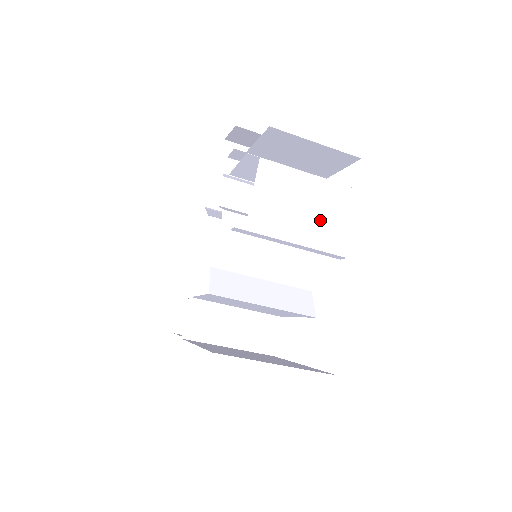
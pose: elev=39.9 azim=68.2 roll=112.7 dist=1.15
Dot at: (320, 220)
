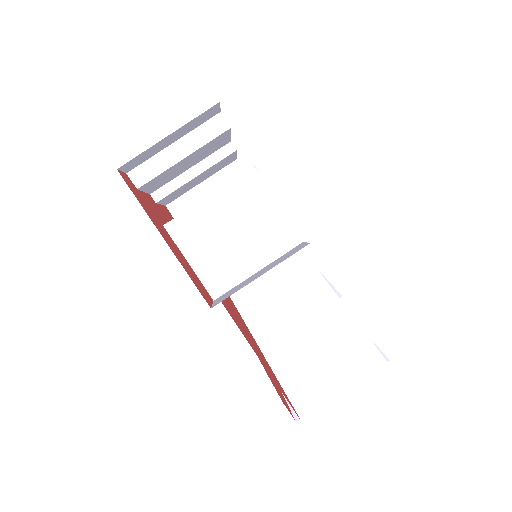
Dot at: occluded
